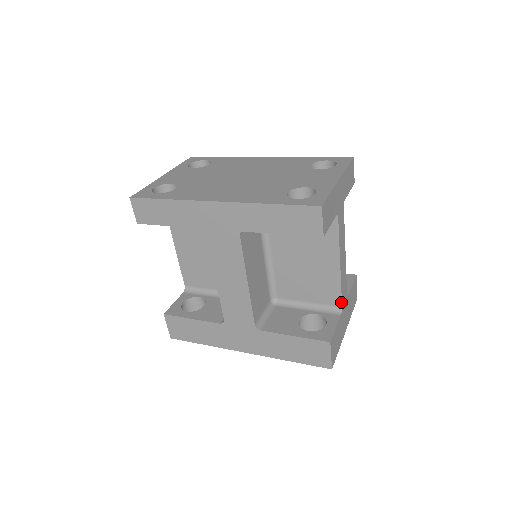
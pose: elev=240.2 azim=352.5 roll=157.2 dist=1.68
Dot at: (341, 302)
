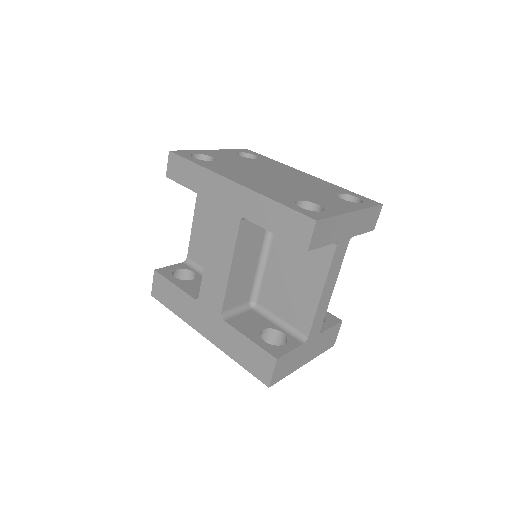
Dot at: (309, 332)
